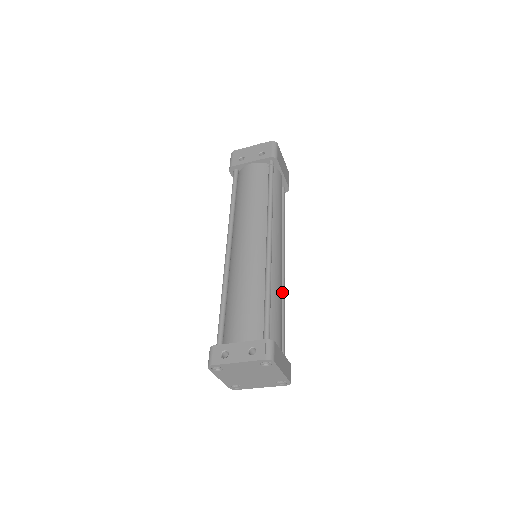
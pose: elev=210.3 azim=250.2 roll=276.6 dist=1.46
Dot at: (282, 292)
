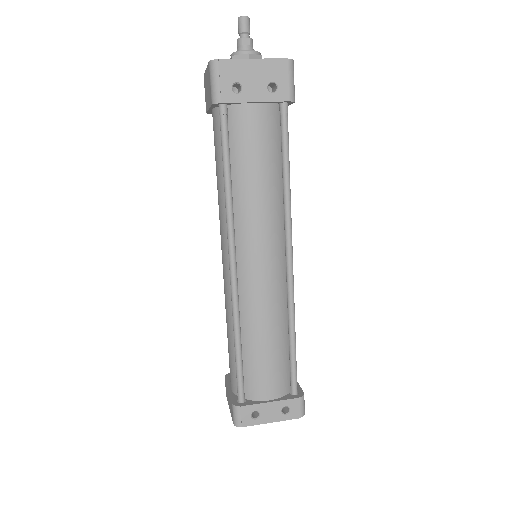
Dot at: occluded
